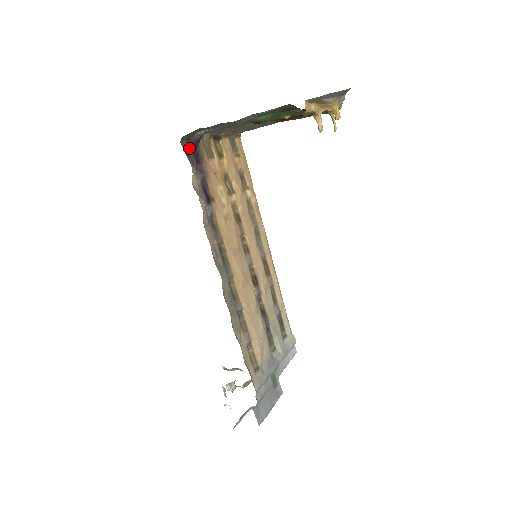
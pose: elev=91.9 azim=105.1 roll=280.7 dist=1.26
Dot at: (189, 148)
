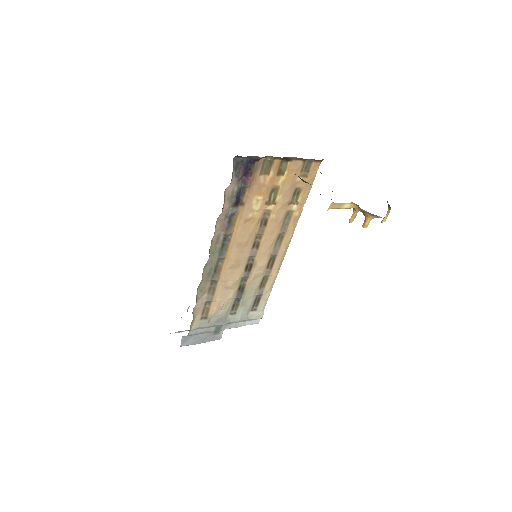
Dot at: (243, 162)
